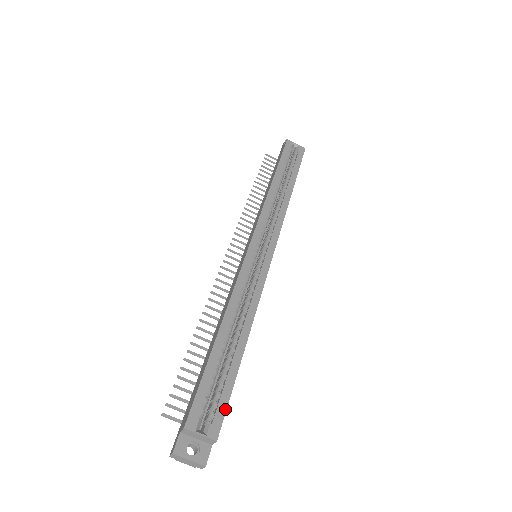
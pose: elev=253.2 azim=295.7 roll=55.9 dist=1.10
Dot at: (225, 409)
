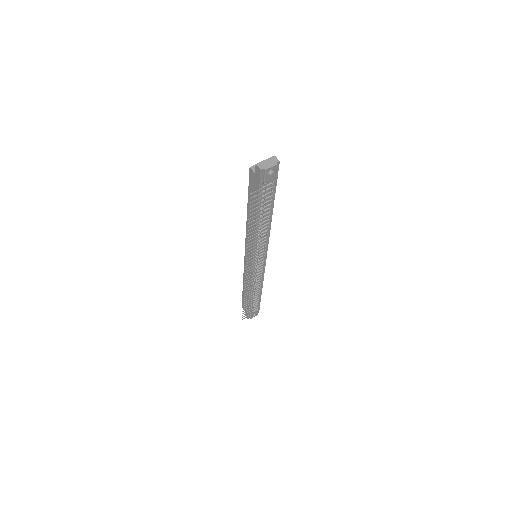
Dot at: occluded
